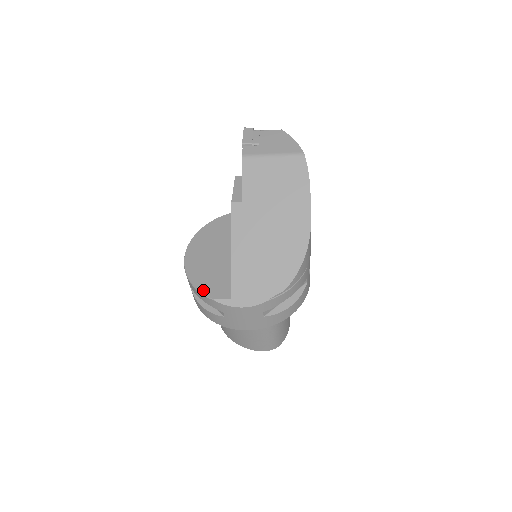
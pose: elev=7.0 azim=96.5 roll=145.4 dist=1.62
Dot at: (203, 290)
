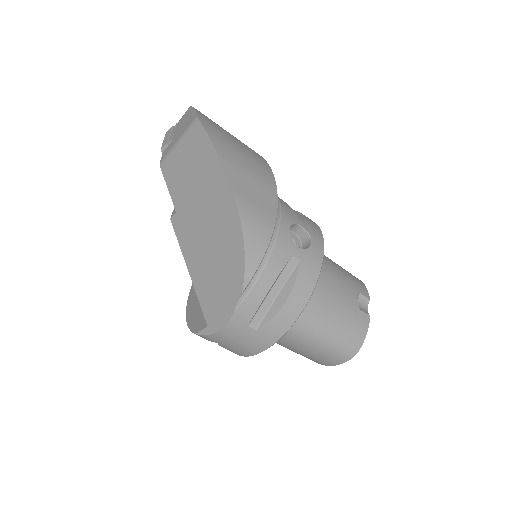
Dot at: (191, 326)
